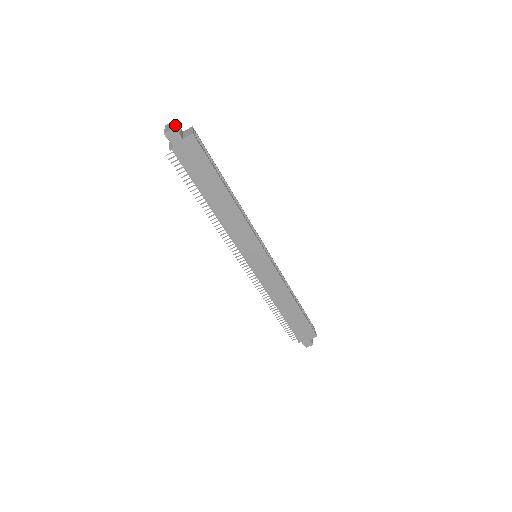
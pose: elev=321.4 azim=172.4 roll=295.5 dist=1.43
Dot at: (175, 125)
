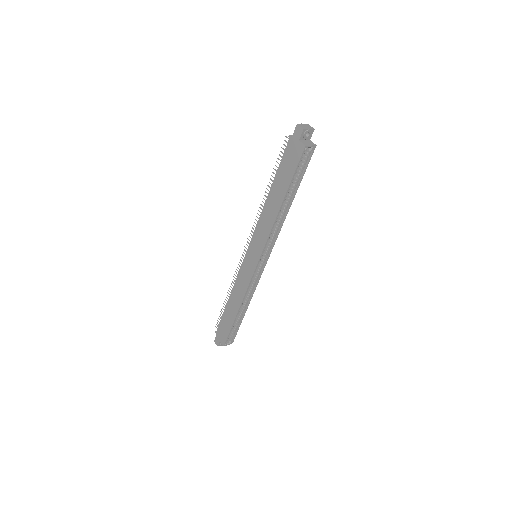
Dot at: (307, 129)
